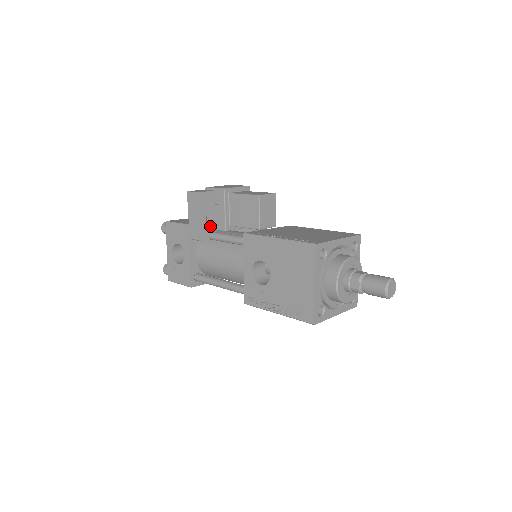
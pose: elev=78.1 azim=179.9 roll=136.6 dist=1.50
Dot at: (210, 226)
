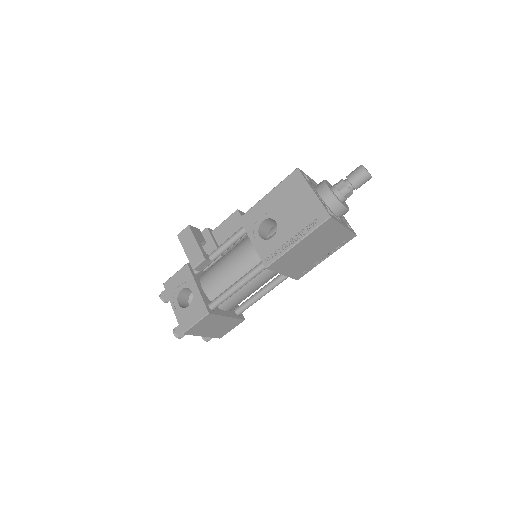
Dot at: occluded
